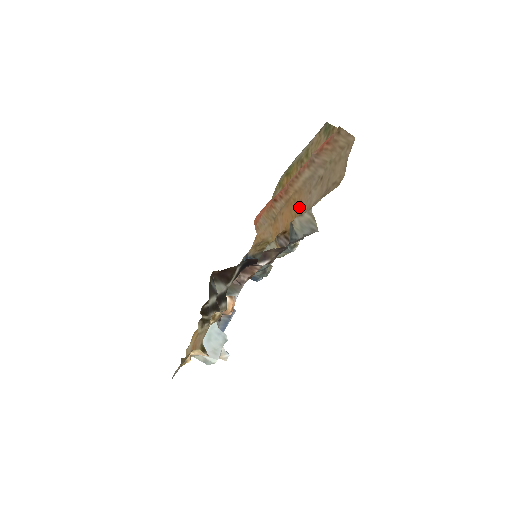
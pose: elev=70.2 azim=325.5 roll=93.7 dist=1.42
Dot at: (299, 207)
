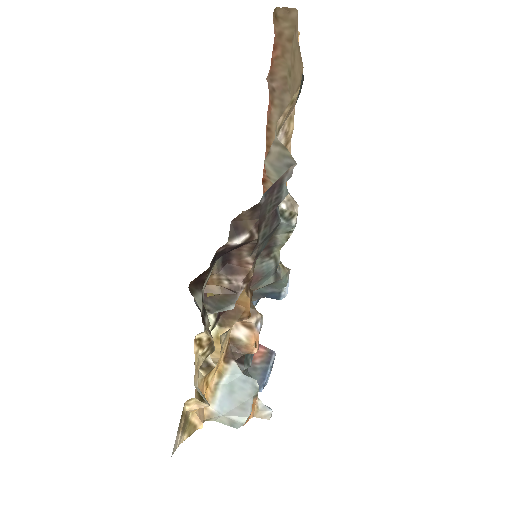
Dot at: occluded
